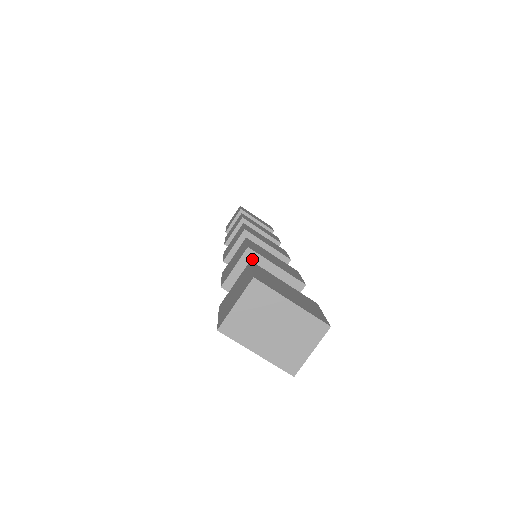
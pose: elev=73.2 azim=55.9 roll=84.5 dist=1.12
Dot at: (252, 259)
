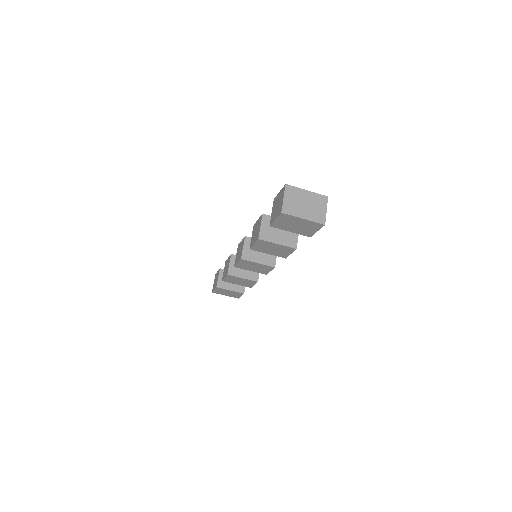
Dot at: (267, 219)
